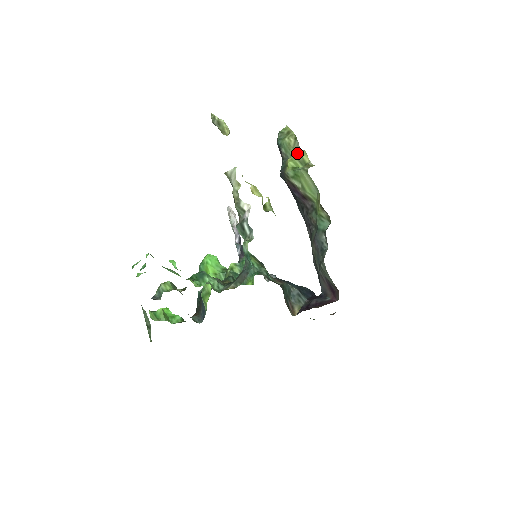
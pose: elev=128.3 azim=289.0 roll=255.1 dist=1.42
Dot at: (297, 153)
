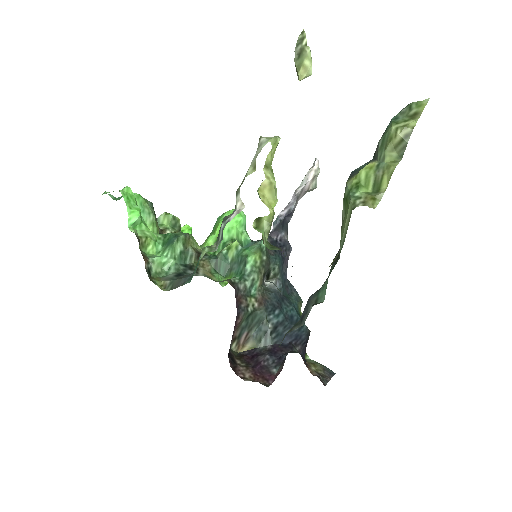
Dot at: (387, 162)
